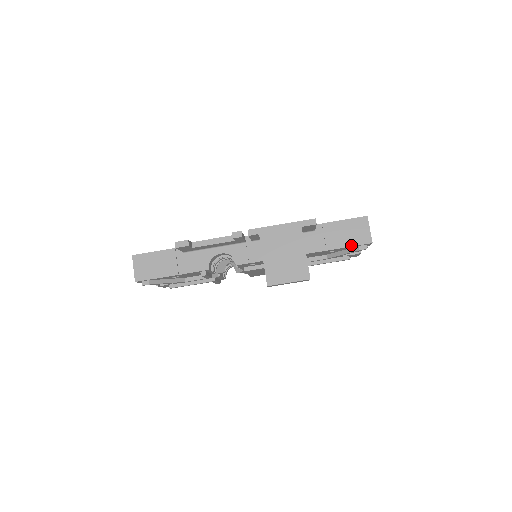
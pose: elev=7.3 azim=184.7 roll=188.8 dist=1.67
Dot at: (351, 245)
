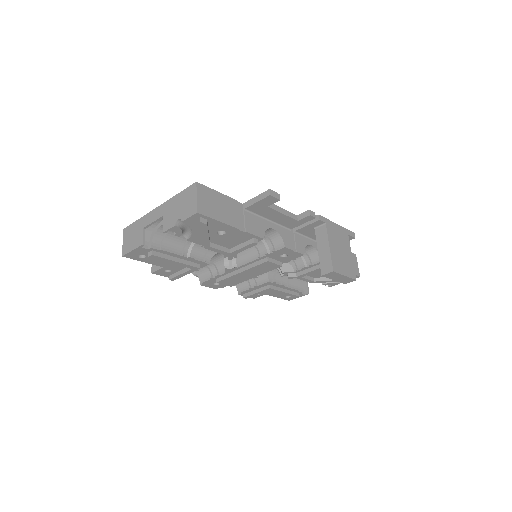
Dot at: occluded
